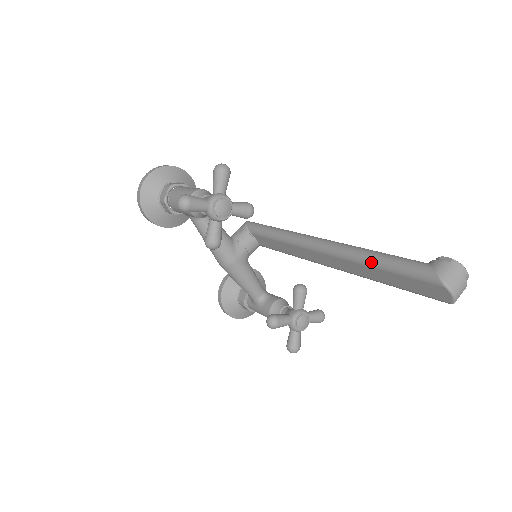
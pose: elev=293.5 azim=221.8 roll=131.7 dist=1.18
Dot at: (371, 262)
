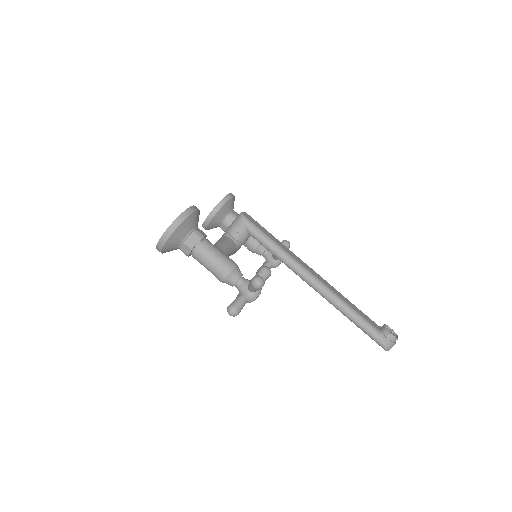
Dot at: (350, 320)
